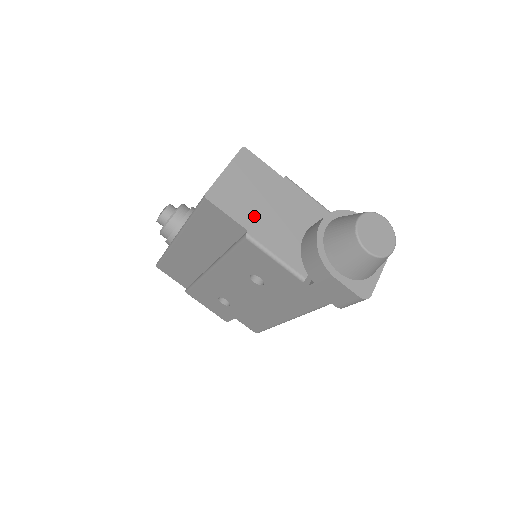
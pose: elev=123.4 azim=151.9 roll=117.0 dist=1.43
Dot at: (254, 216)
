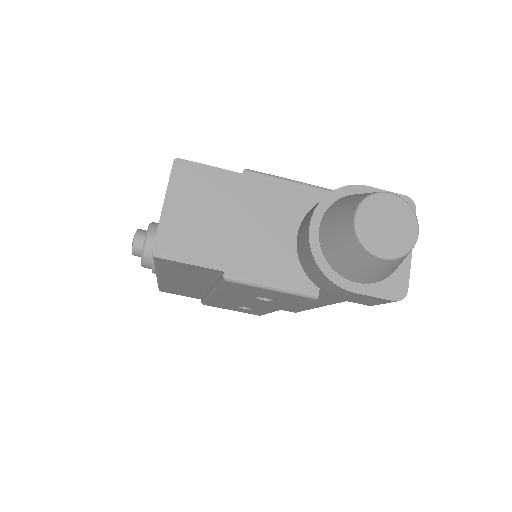
Dot at: (224, 248)
